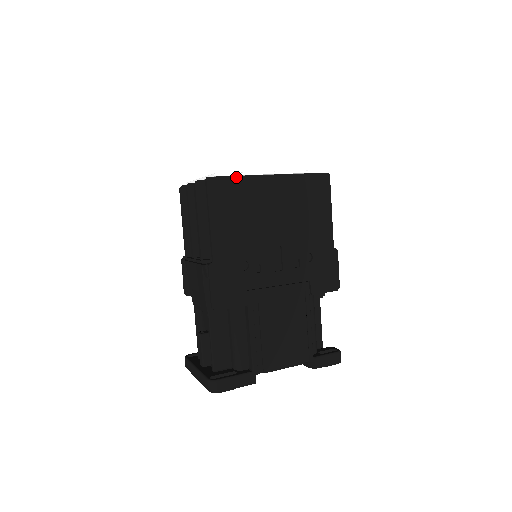
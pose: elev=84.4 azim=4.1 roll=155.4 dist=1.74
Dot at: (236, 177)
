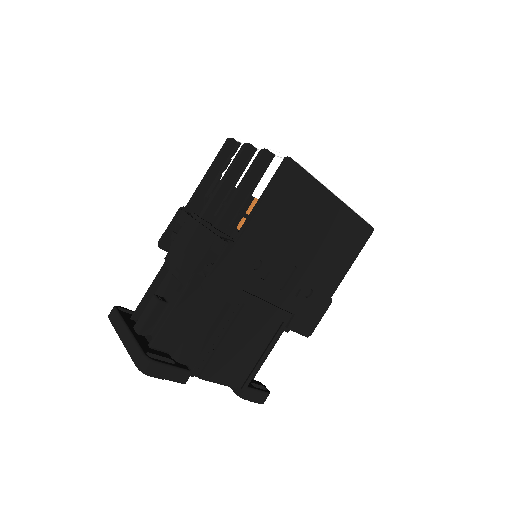
Dot at: (310, 176)
